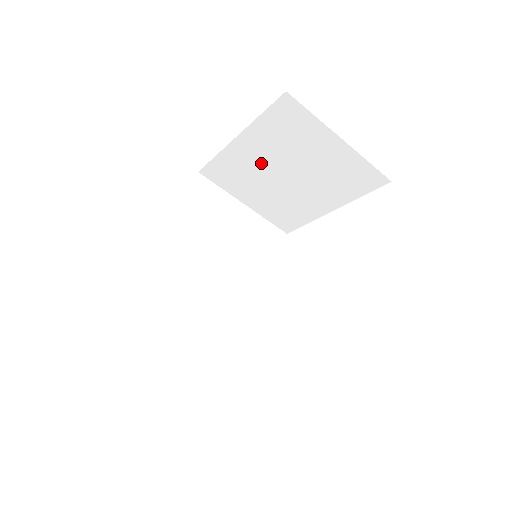
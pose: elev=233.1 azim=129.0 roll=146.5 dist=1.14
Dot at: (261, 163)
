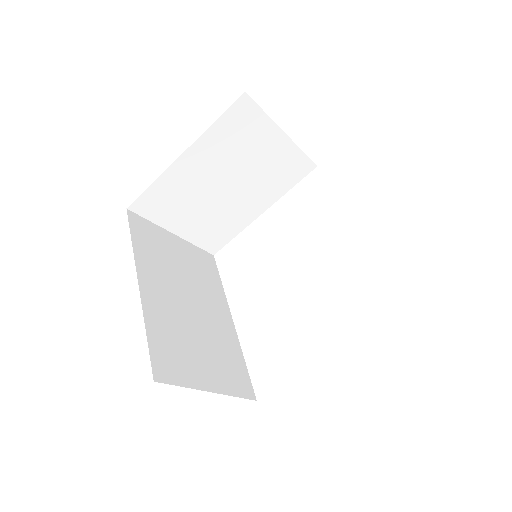
Dot at: (203, 178)
